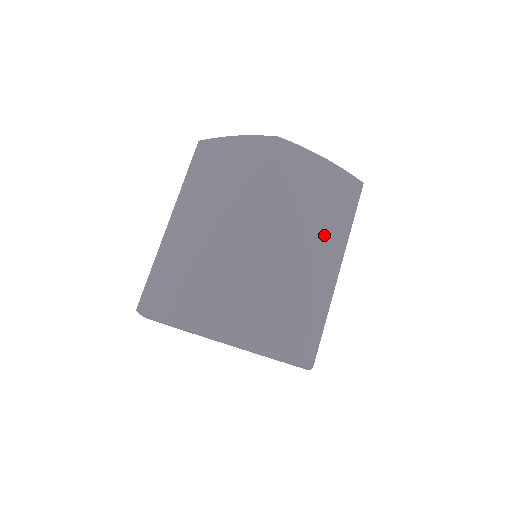
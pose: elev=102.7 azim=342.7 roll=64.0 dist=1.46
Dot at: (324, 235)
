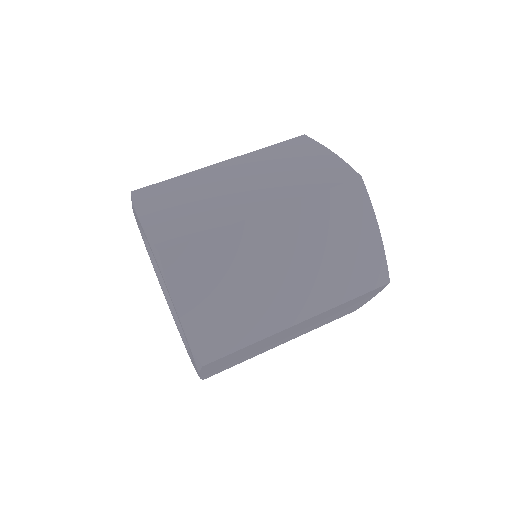
Dot at: (319, 283)
